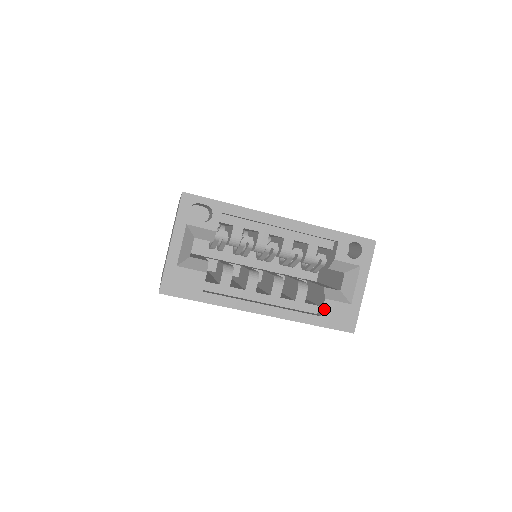
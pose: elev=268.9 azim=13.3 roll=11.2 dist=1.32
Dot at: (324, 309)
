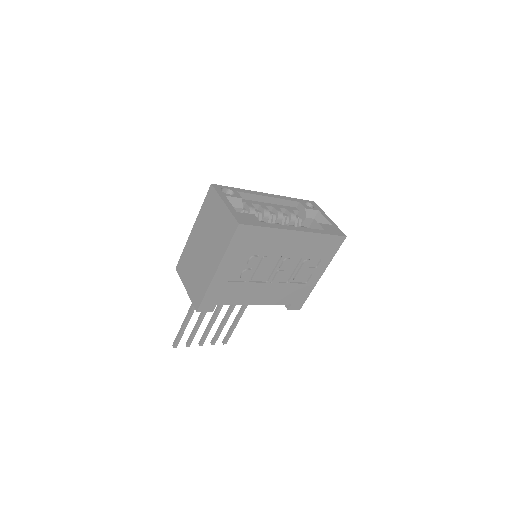
Dot at: (323, 227)
